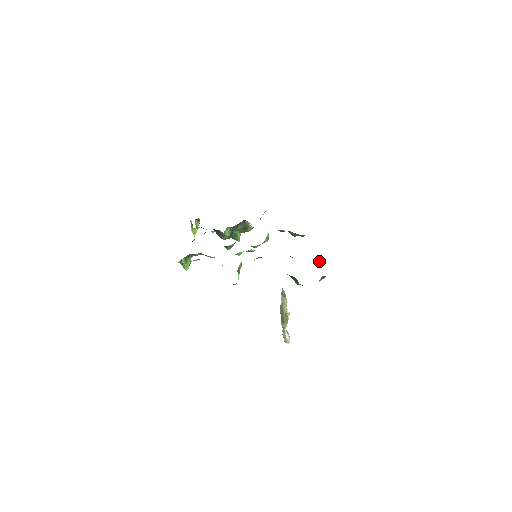
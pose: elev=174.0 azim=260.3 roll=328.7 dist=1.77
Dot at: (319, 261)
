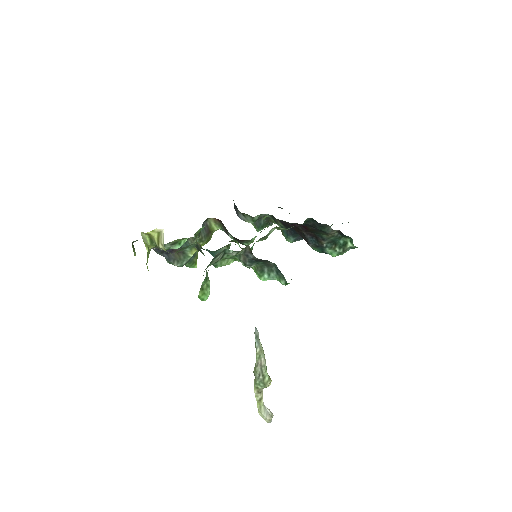
Dot at: occluded
